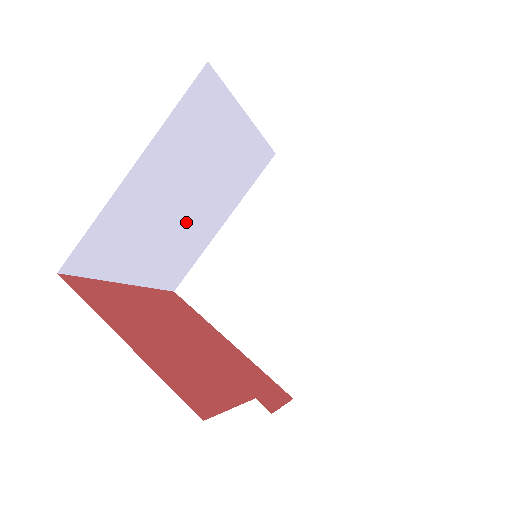
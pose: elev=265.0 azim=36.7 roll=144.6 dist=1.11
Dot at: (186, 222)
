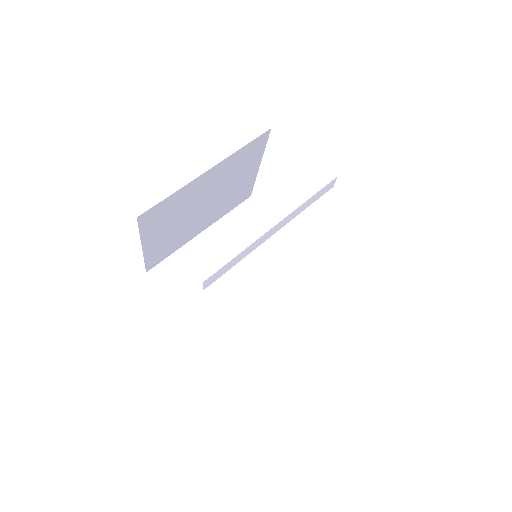
Dot at: (245, 298)
